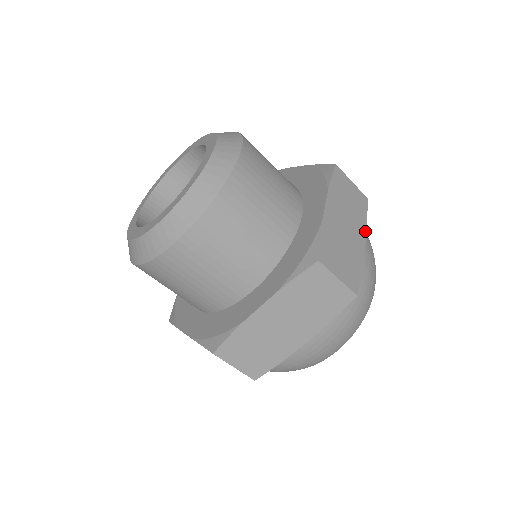
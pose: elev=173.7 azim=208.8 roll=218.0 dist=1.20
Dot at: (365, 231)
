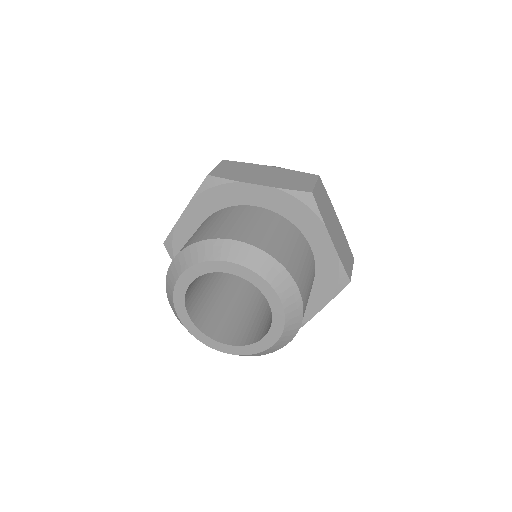
Dot at: (333, 207)
